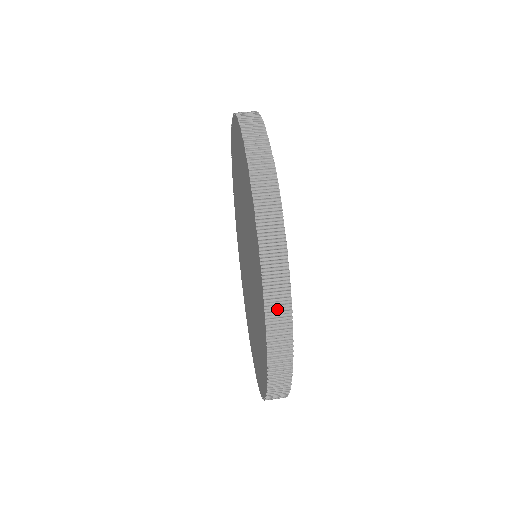
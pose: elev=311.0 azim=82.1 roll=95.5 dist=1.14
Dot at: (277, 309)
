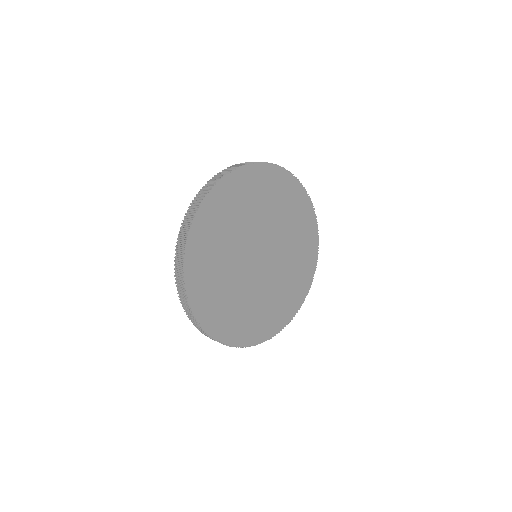
Dot at: occluded
